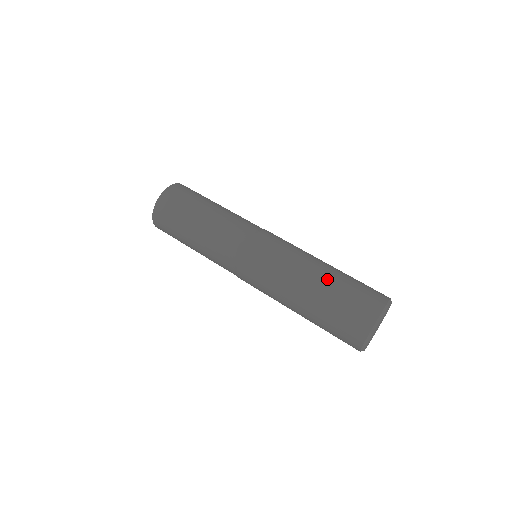
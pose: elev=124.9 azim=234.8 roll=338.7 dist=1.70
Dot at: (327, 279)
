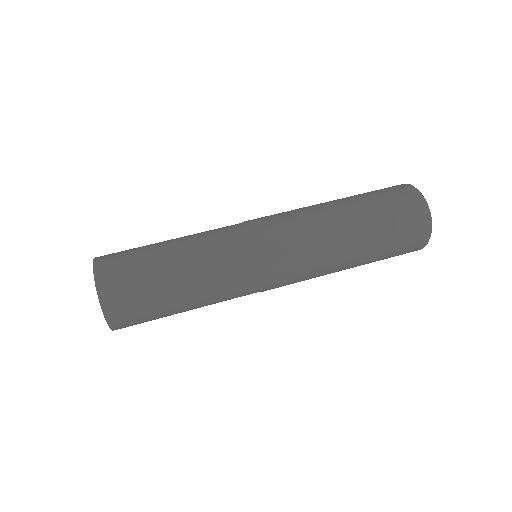
Dot at: (345, 198)
